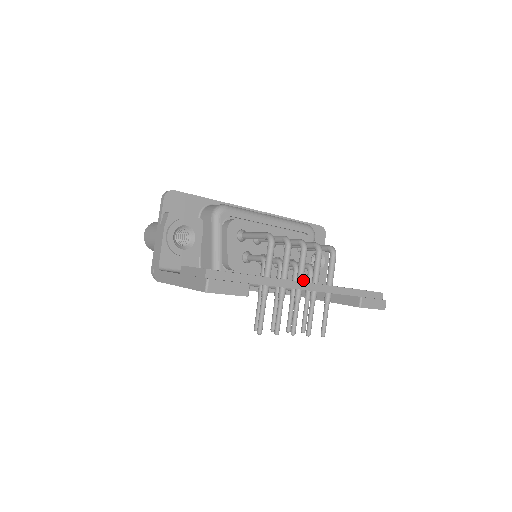
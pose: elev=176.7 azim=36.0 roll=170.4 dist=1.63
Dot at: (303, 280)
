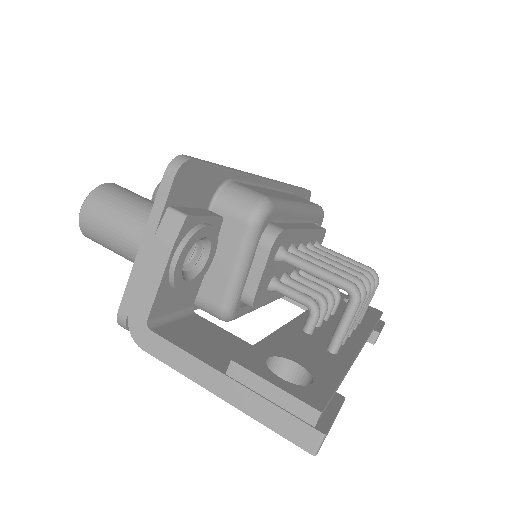
Dot at: occluded
